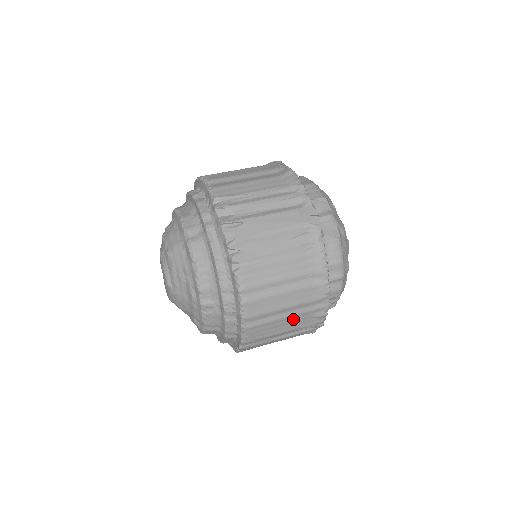
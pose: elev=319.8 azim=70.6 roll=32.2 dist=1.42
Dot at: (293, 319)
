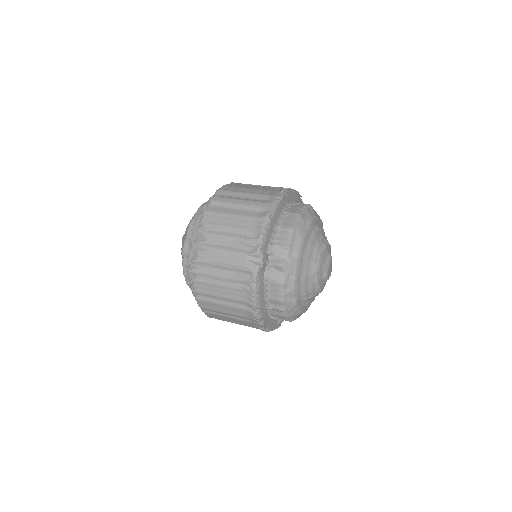
Dot at: (238, 320)
